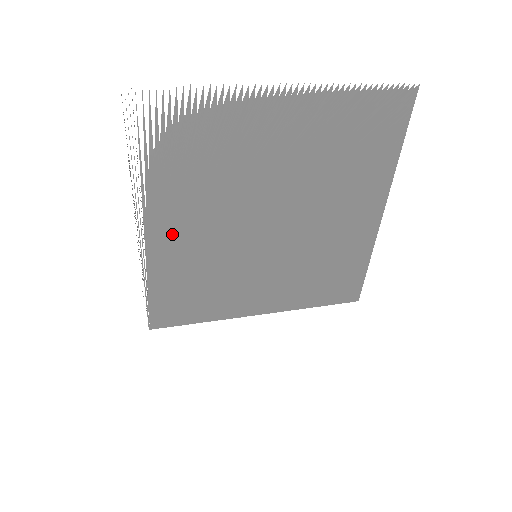
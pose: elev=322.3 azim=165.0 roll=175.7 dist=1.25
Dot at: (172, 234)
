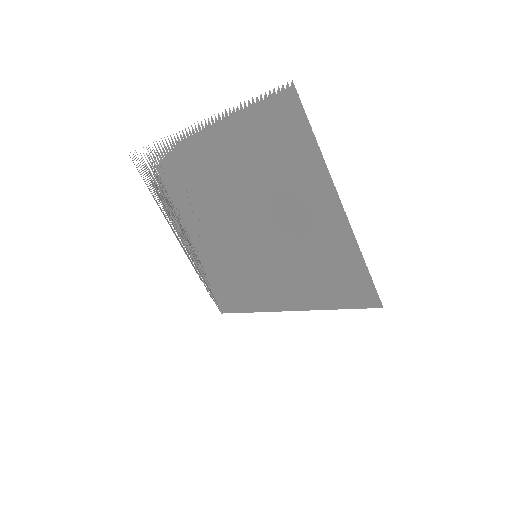
Dot at: (196, 240)
